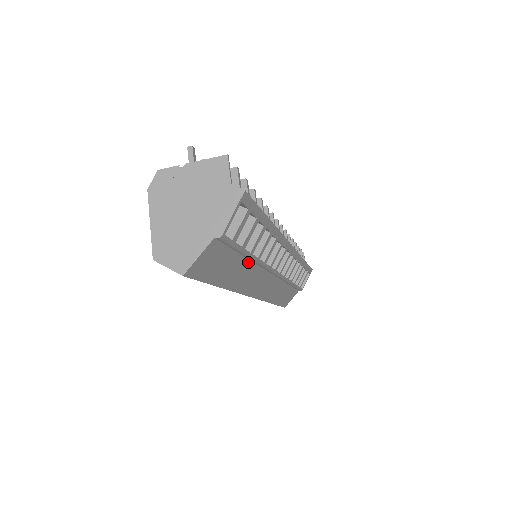
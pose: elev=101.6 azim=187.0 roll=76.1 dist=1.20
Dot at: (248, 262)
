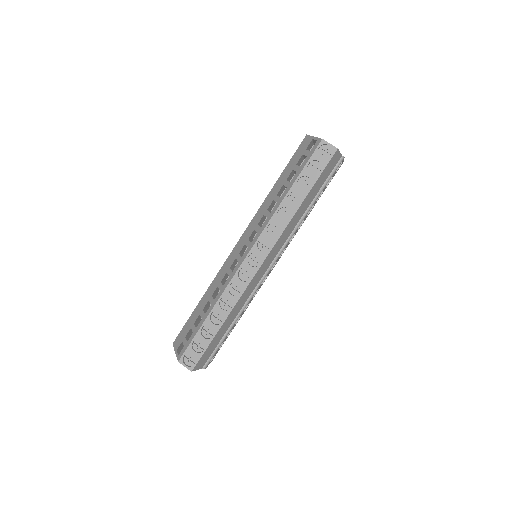
Dot at: (305, 211)
